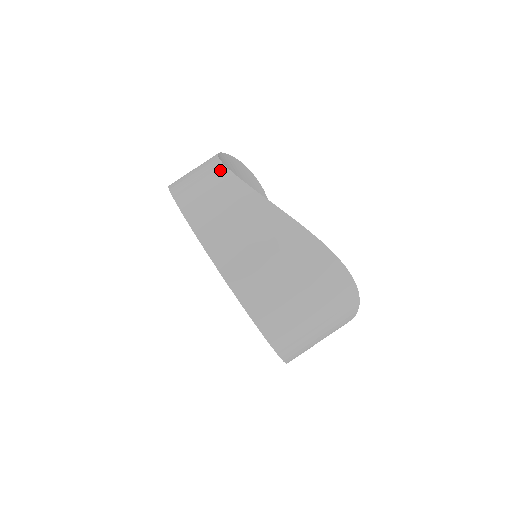
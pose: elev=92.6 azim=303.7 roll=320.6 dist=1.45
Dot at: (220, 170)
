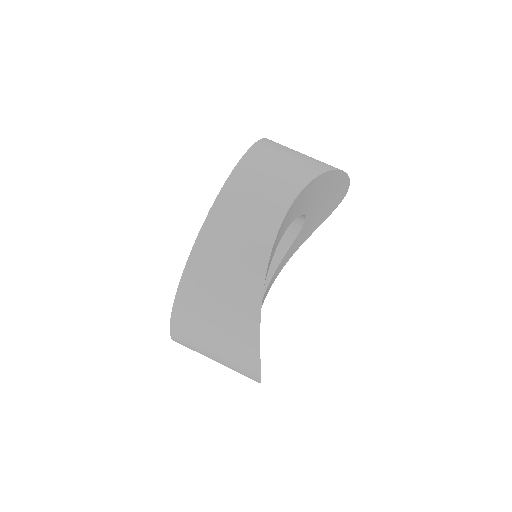
Dot at: (273, 223)
